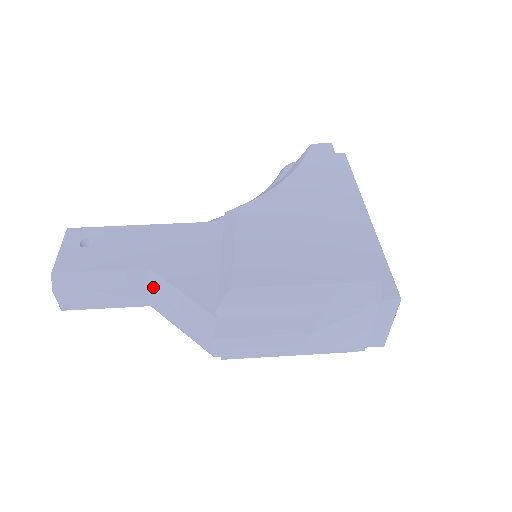
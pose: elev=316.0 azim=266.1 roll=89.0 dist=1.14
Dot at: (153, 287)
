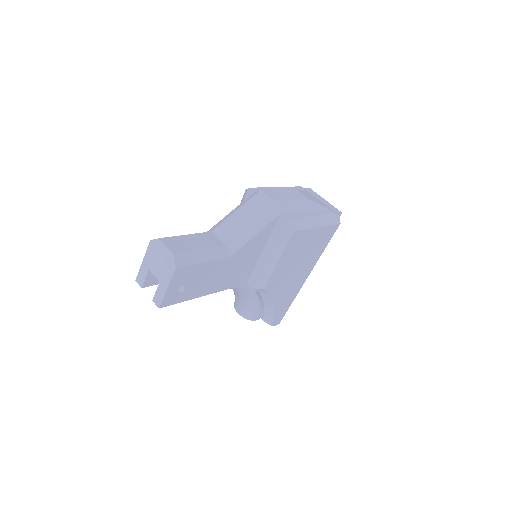
Dot at: (215, 227)
